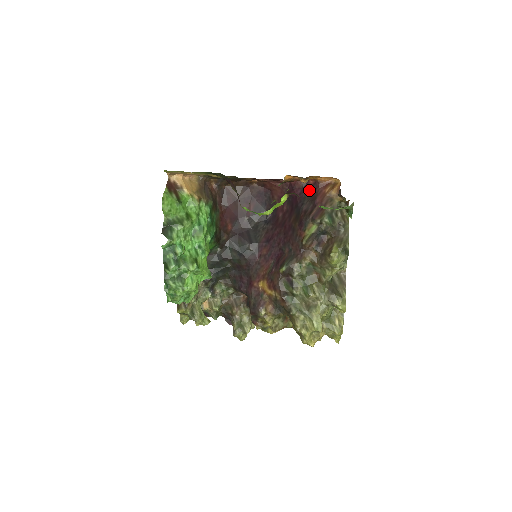
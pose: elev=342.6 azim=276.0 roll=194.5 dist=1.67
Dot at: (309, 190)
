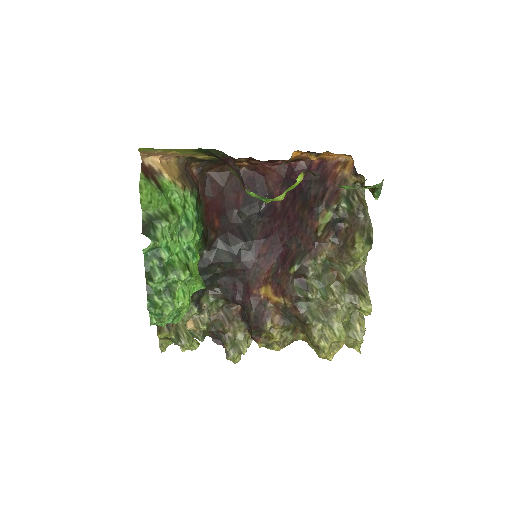
Dot at: (315, 171)
